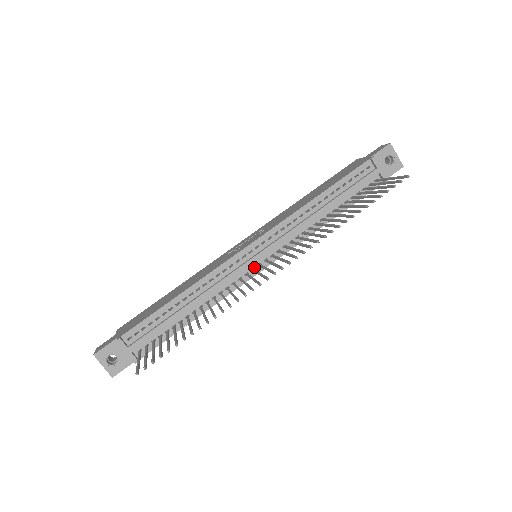
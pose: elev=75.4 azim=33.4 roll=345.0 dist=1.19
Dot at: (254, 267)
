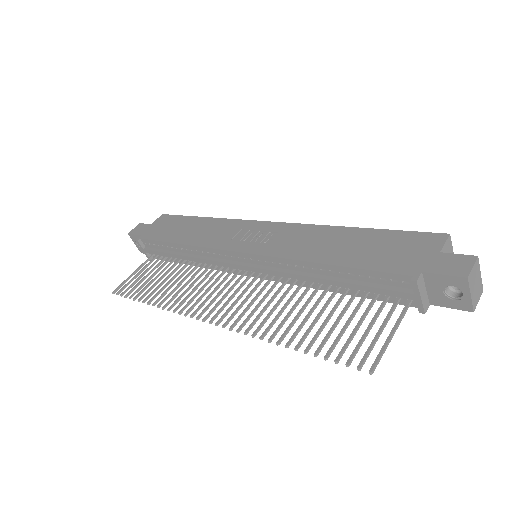
Dot at: occluded
